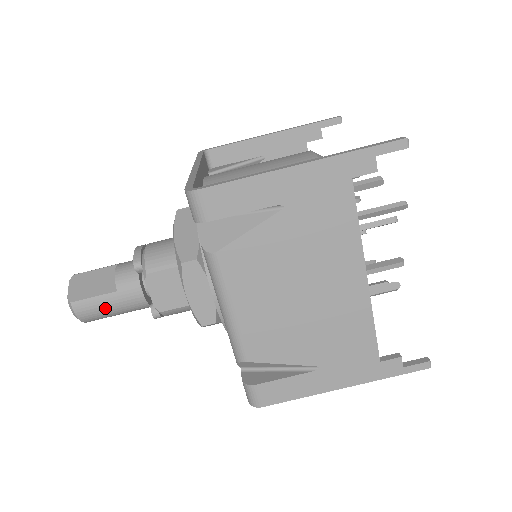
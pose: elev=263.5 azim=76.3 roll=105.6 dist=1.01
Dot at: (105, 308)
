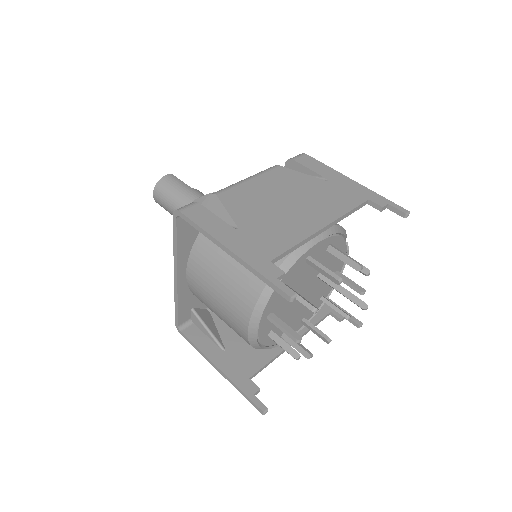
Dot at: (176, 186)
